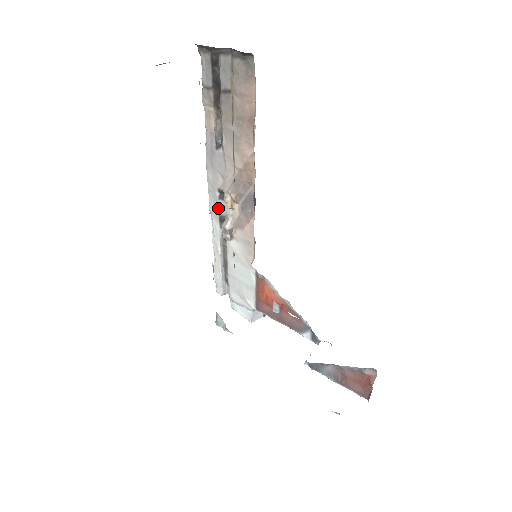
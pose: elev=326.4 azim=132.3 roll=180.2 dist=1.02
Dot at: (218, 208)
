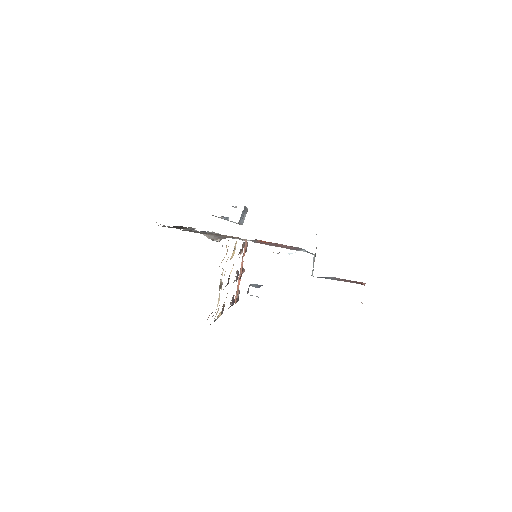
Dot at: occluded
